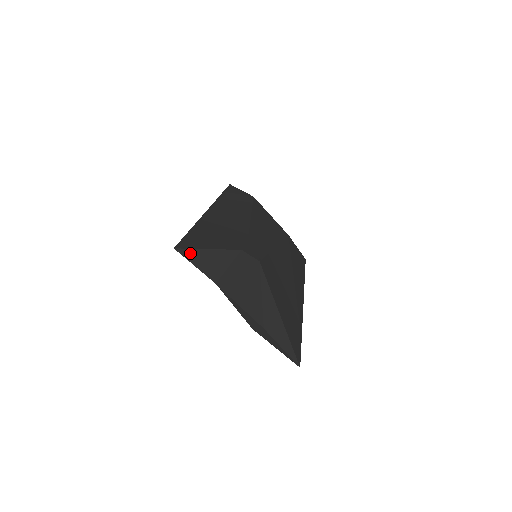
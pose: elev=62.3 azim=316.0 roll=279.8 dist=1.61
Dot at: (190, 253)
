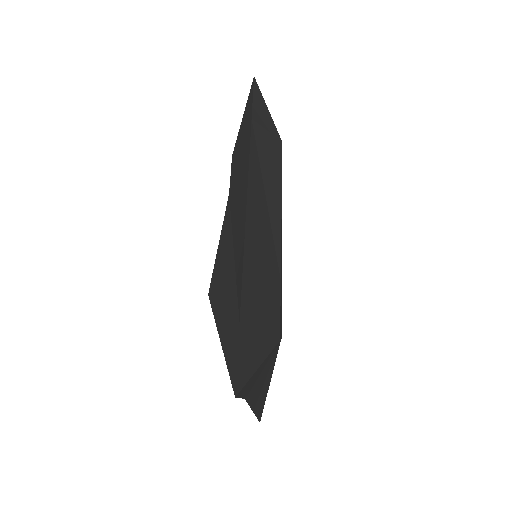
Dot at: (244, 388)
